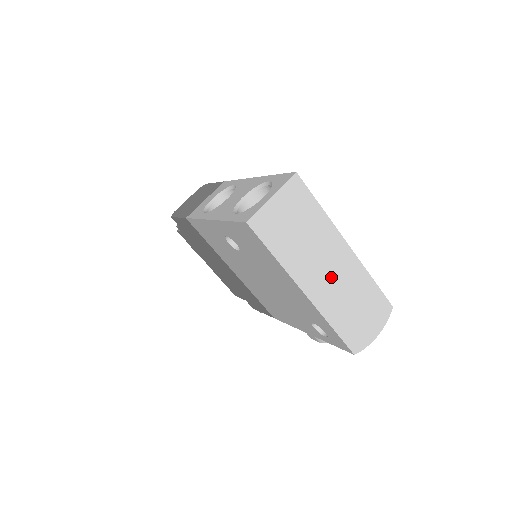
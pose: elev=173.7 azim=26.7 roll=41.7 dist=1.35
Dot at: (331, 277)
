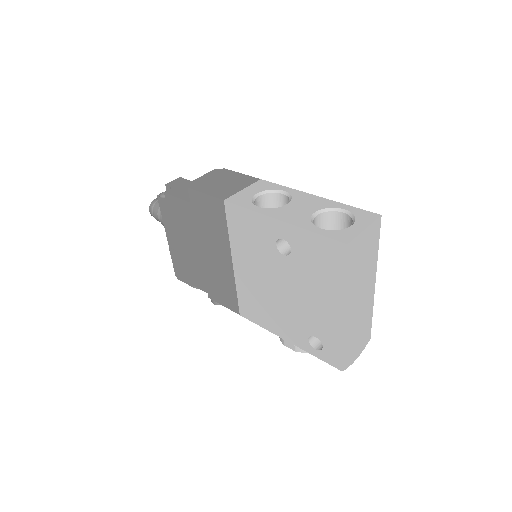
Dot at: (359, 305)
